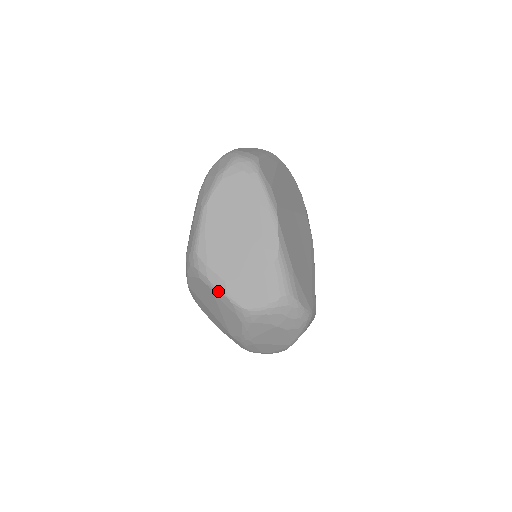
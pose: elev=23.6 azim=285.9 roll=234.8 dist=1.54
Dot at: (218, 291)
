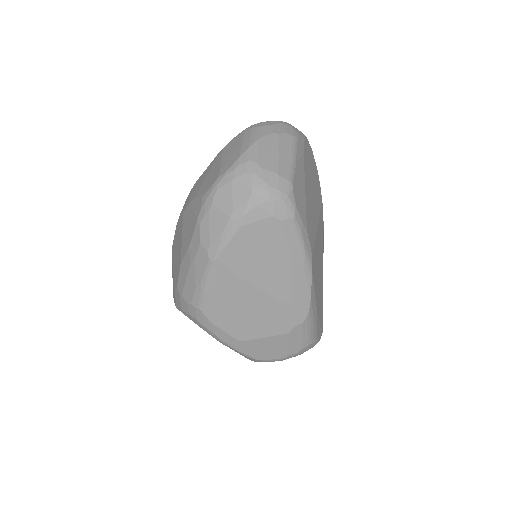
Dot at: (229, 346)
